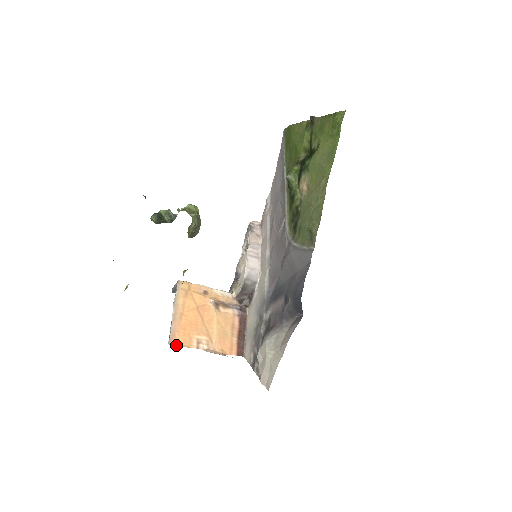
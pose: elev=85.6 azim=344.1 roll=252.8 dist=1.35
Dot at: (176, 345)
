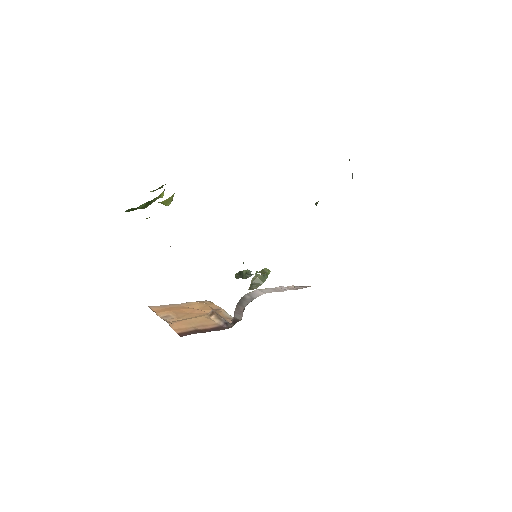
Dot at: (151, 309)
